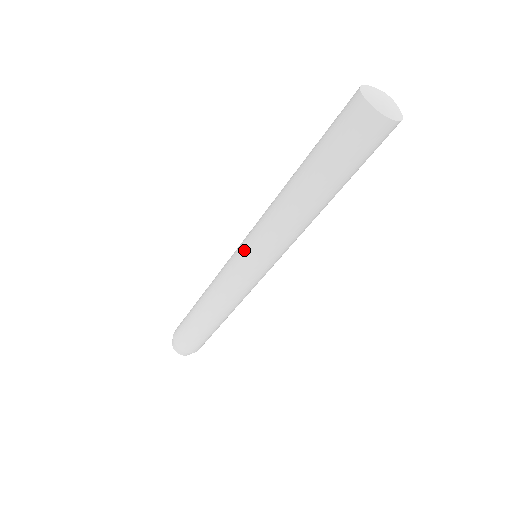
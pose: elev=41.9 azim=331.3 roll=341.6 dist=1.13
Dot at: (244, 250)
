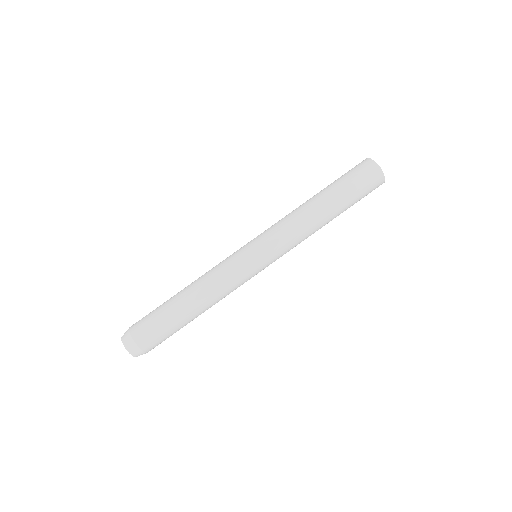
Dot at: (255, 241)
